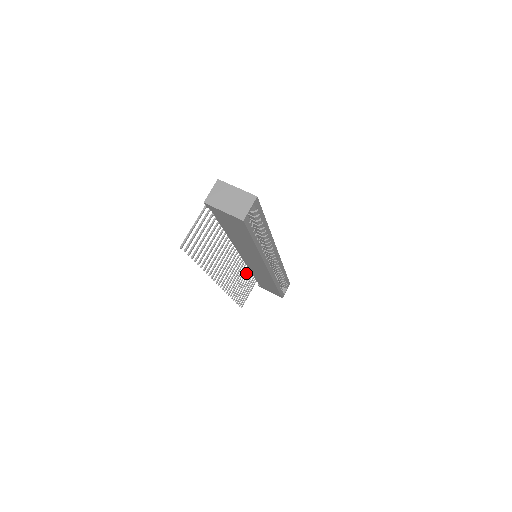
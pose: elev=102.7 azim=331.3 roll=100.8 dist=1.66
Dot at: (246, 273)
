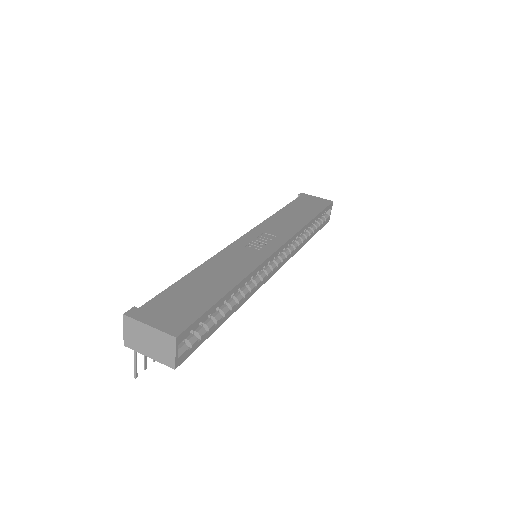
Dot at: occluded
